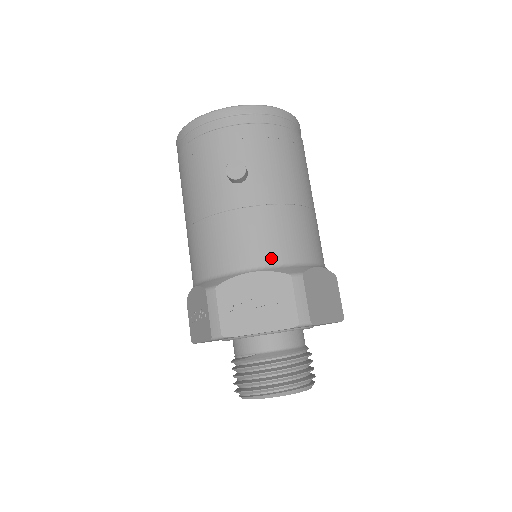
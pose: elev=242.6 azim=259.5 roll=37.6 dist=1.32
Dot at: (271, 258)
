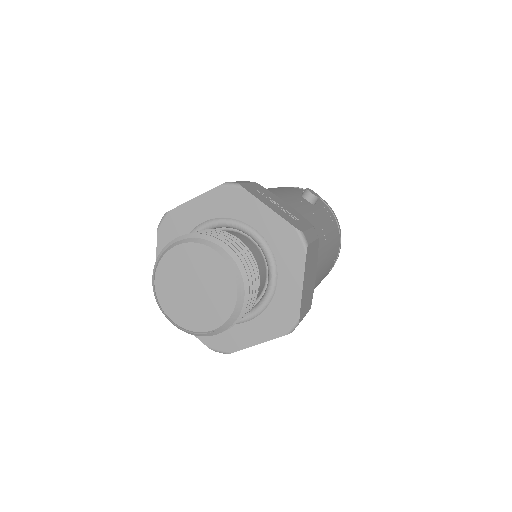
Dot at: occluded
